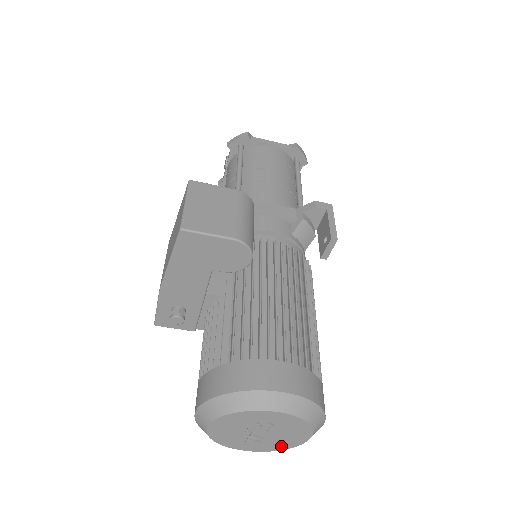
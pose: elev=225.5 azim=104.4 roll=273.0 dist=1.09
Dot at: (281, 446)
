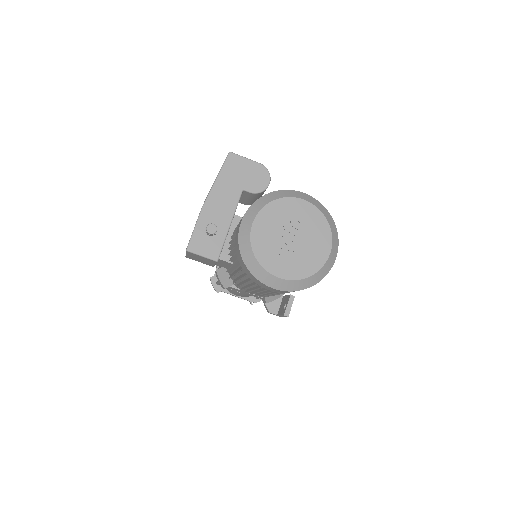
Dot at: (308, 268)
